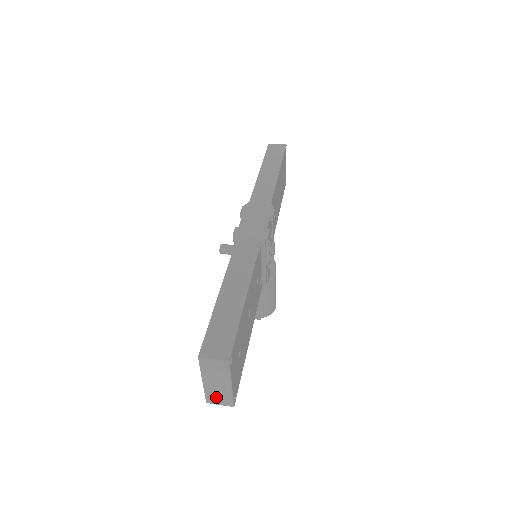
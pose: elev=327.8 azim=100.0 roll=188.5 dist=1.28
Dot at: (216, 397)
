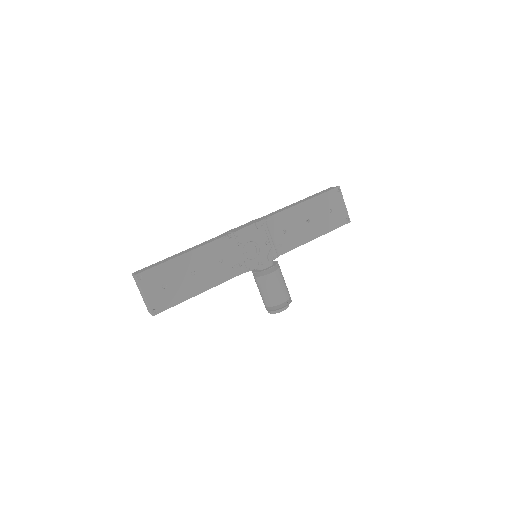
Dot at: (147, 307)
